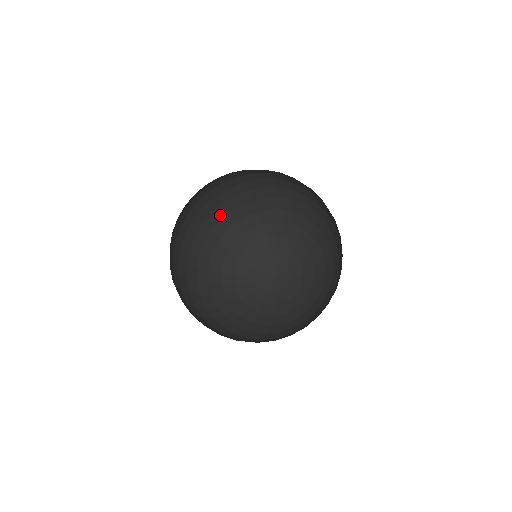
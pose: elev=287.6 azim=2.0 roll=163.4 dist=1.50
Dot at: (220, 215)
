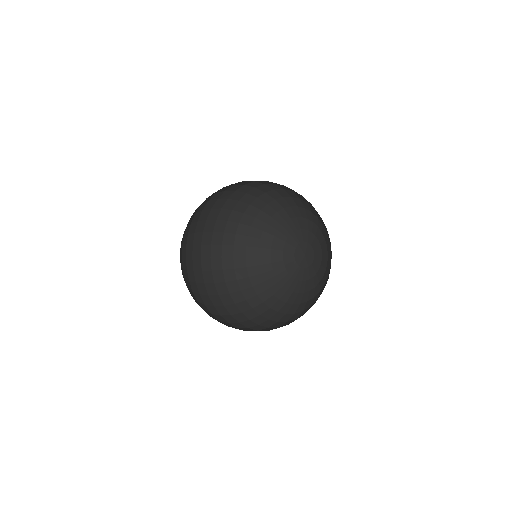
Dot at: (242, 209)
